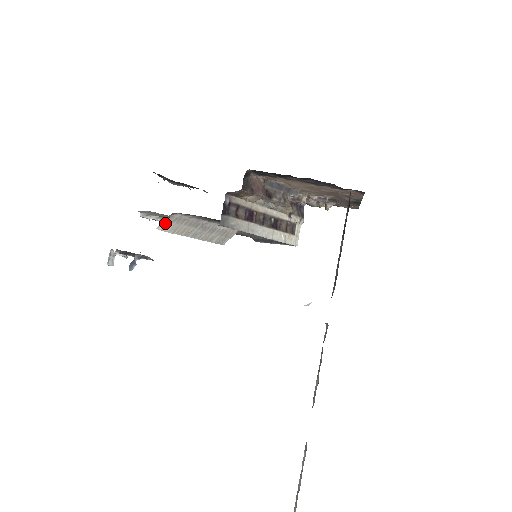
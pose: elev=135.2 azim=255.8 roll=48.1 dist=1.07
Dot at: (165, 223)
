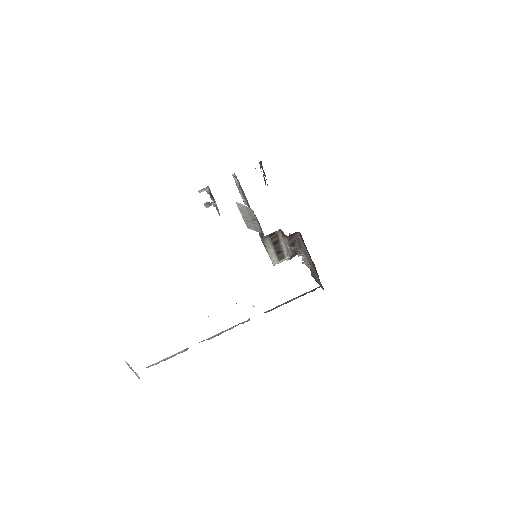
Dot at: (242, 205)
